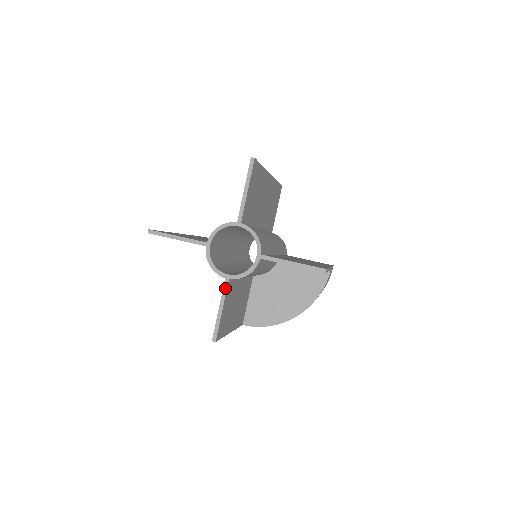
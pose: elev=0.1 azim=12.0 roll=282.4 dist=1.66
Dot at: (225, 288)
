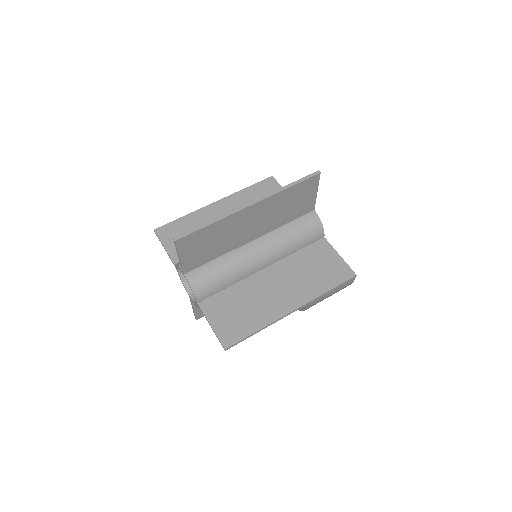
Dot at: (190, 301)
